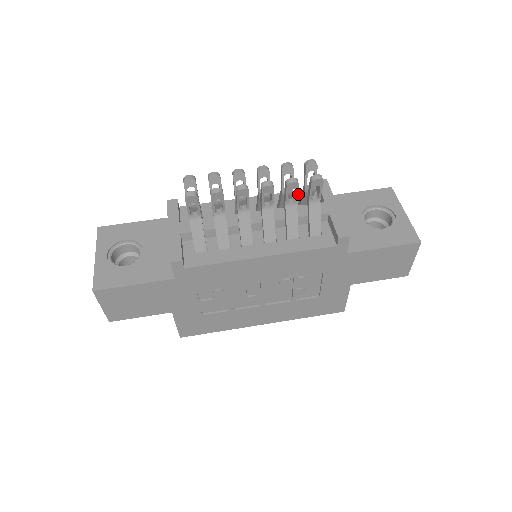
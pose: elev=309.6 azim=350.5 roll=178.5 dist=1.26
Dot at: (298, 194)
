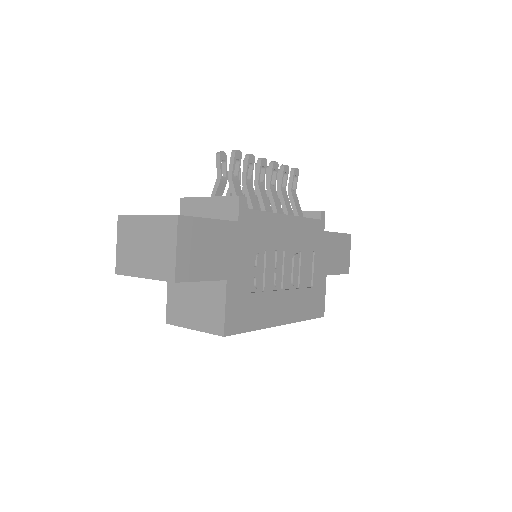
Dot at: occluded
